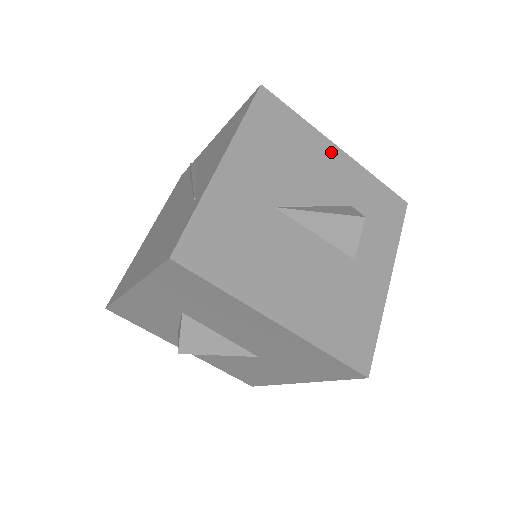
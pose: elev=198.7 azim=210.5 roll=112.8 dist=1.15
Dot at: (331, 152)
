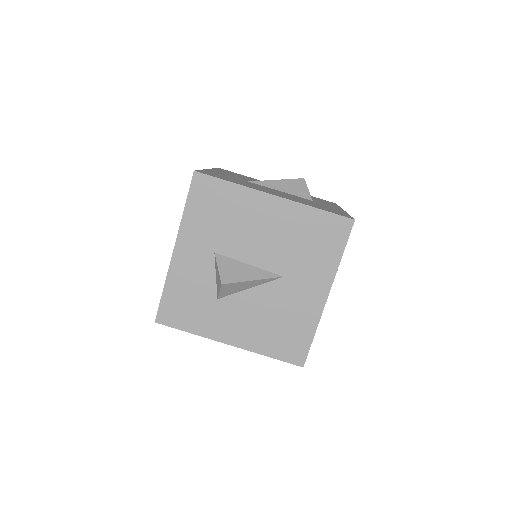
Dot at: occluded
